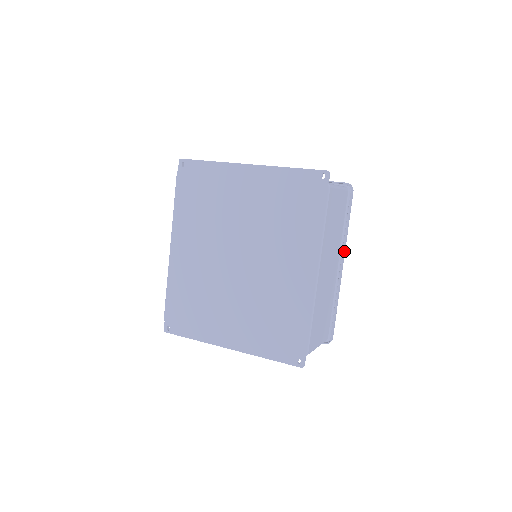
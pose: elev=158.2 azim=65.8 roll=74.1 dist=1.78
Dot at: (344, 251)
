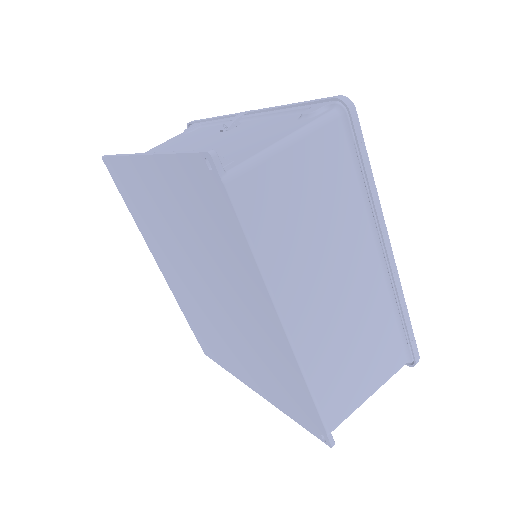
Dot at: (380, 228)
